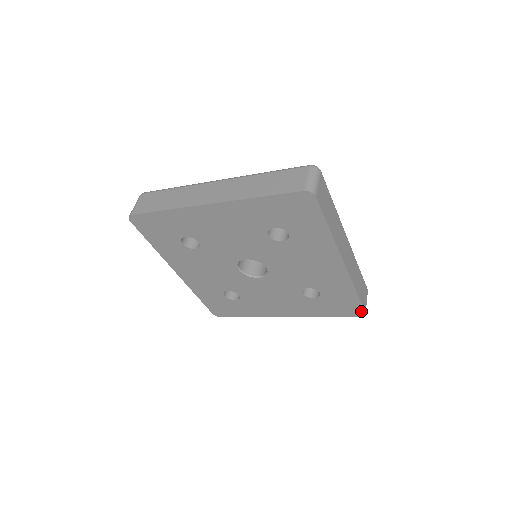
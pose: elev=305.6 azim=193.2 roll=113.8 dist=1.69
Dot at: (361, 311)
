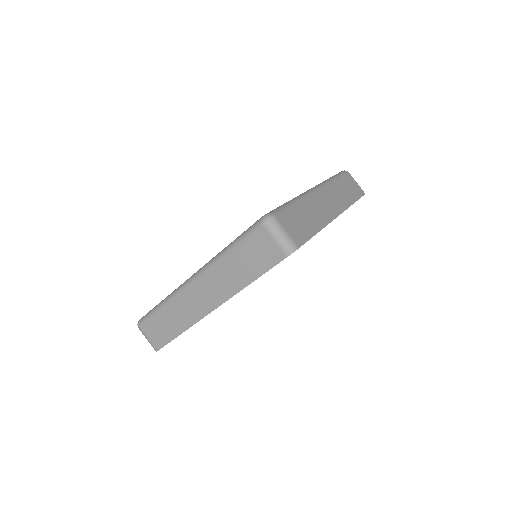
Dot at: occluded
